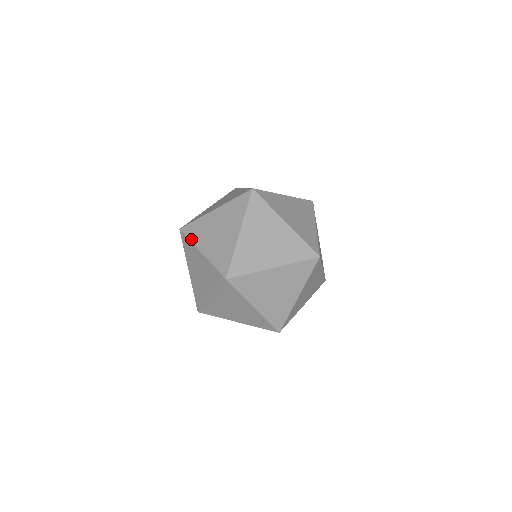
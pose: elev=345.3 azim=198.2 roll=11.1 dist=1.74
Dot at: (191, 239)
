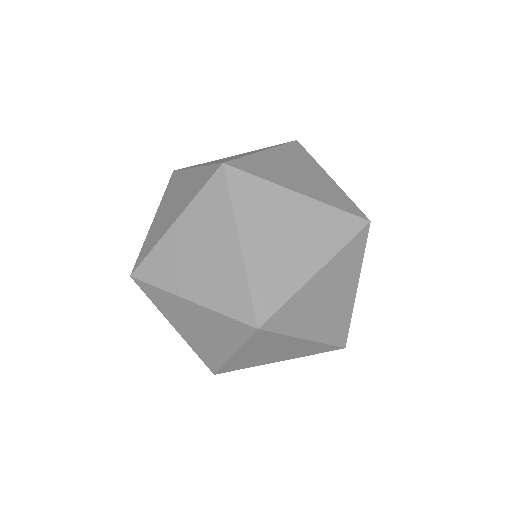
Dot at: occluded
